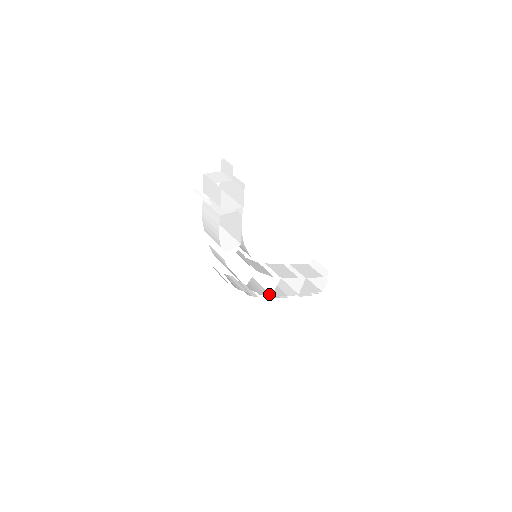
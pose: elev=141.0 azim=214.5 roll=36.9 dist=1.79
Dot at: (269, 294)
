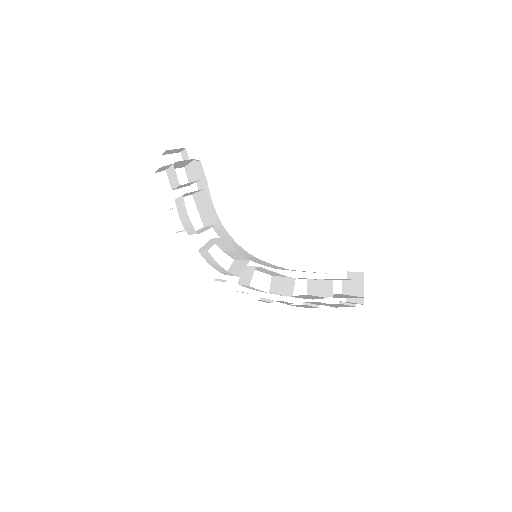
Dot at: occluded
